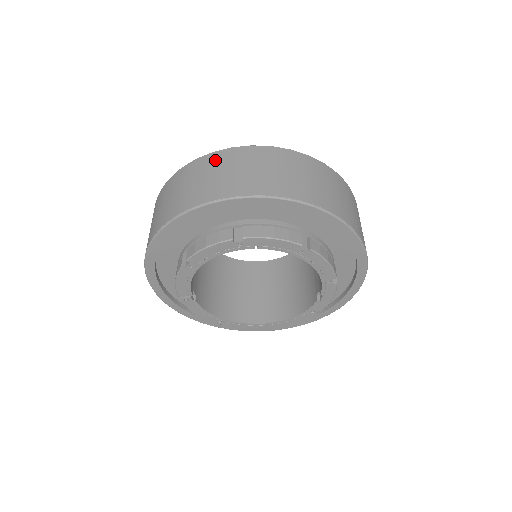
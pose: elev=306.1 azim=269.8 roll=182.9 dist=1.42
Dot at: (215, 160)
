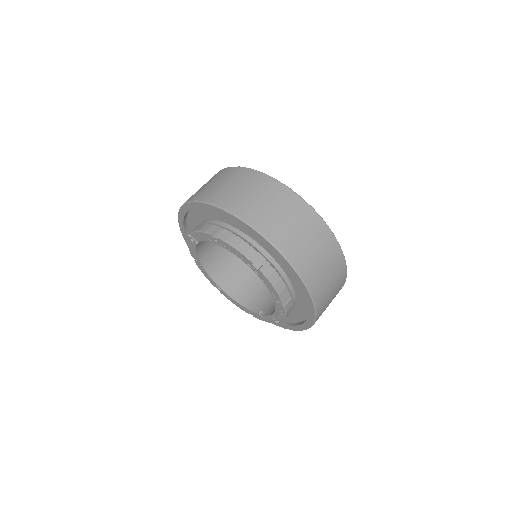
Dot at: (296, 206)
